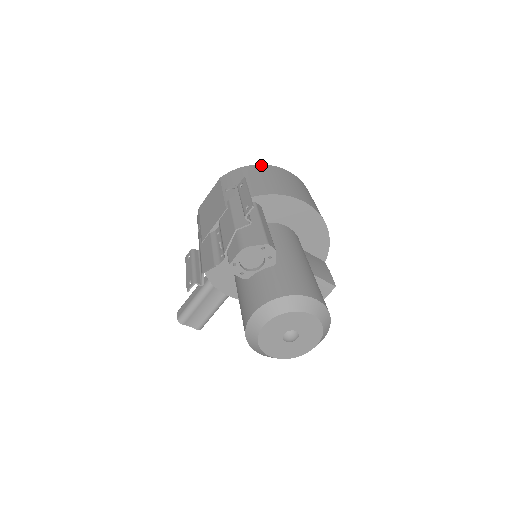
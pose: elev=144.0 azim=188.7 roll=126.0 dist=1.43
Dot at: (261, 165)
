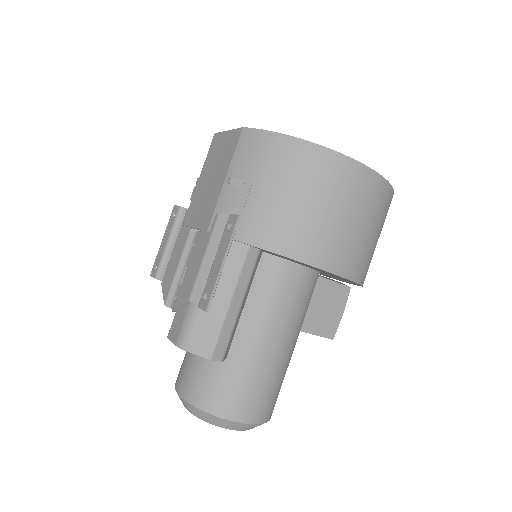
Dot at: (311, 146)
